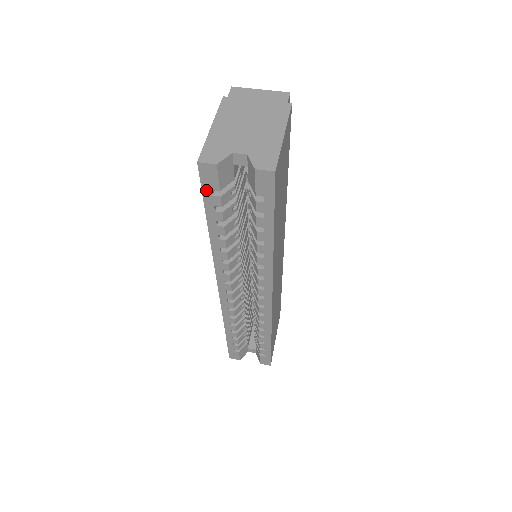
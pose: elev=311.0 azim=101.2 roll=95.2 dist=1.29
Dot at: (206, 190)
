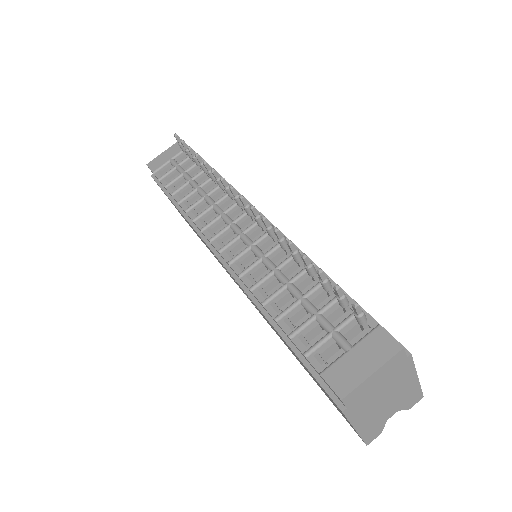
Dot at: occluded
